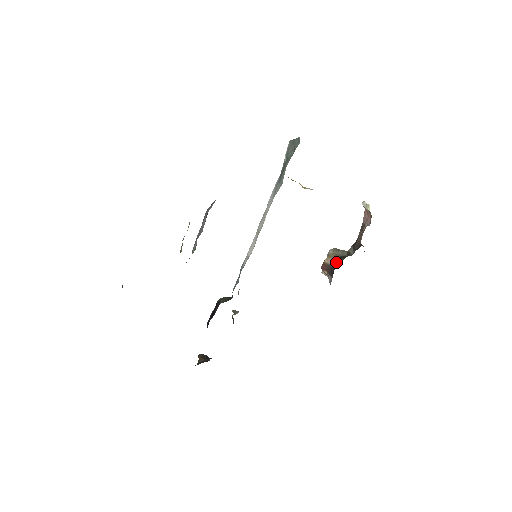
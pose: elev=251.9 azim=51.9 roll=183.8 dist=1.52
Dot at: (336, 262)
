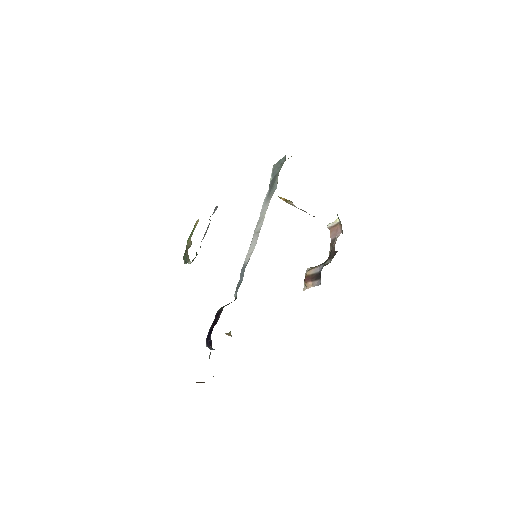
Dot at: (321, 266)
